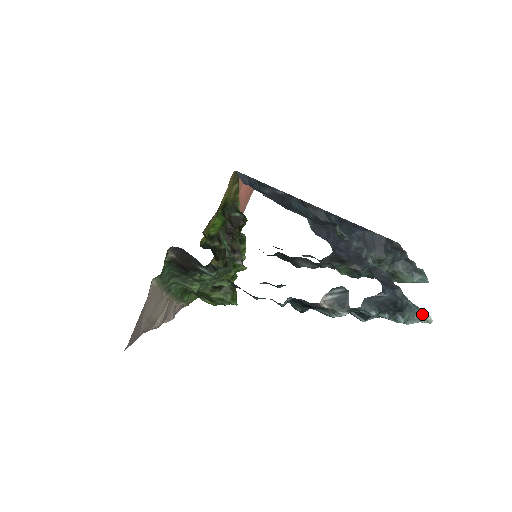
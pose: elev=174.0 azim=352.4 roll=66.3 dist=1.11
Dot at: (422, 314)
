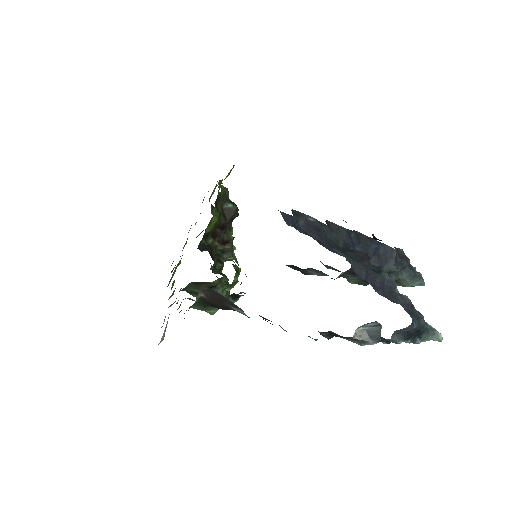
Dot at: (436, 335)
